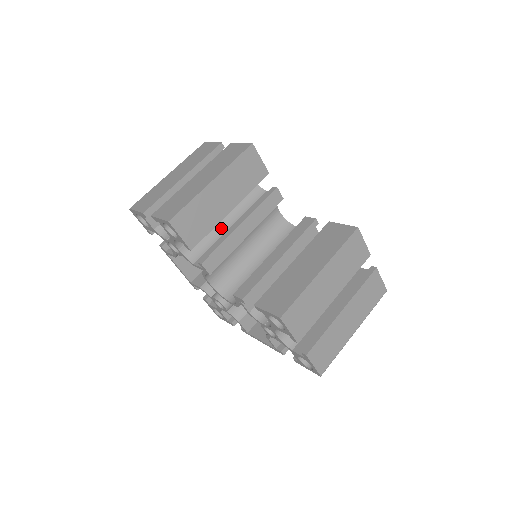
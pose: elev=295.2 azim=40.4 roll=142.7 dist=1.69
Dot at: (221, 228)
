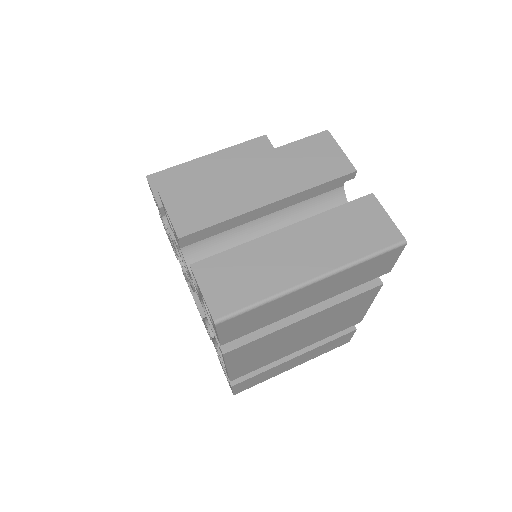
Dot at: occluded
